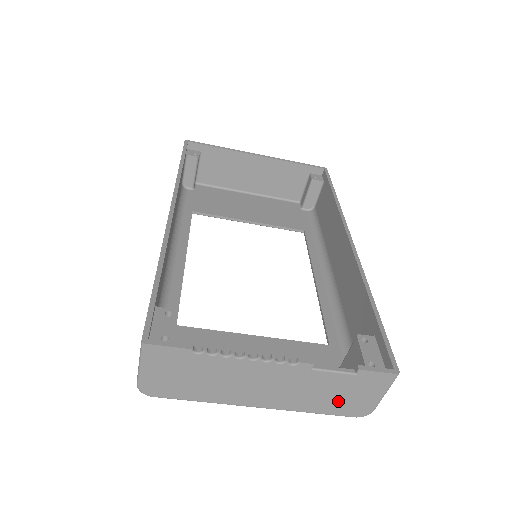
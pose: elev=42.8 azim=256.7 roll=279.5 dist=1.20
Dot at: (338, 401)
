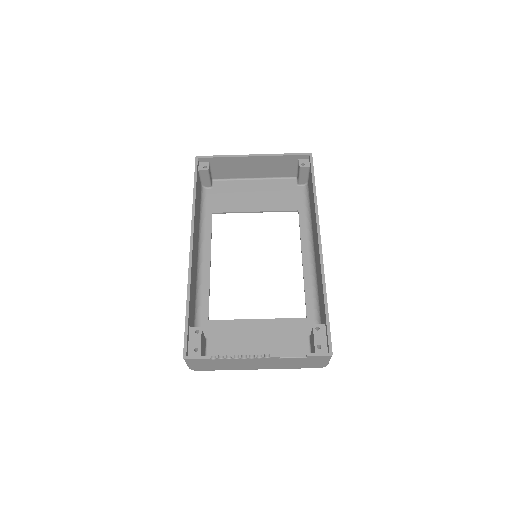
Dot at: (303, 365)
